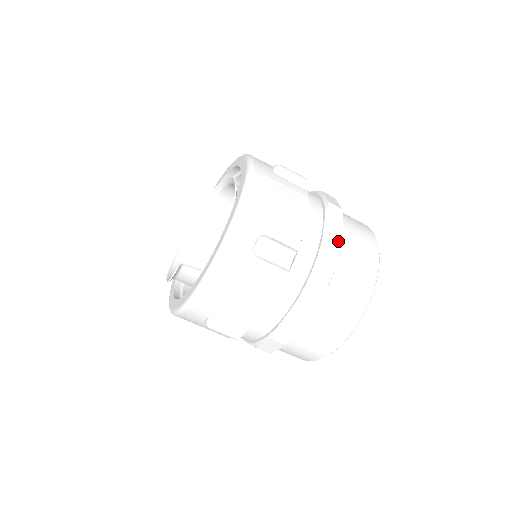
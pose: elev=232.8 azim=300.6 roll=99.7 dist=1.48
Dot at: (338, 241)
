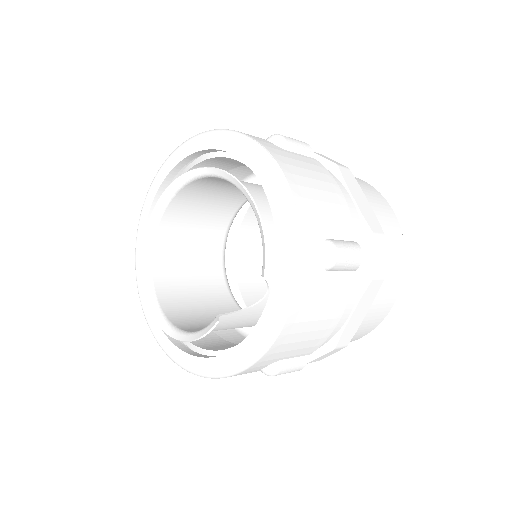
Dot at: (370, 210)
